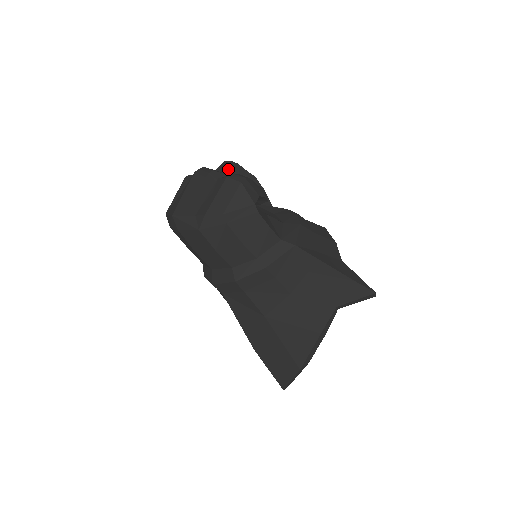
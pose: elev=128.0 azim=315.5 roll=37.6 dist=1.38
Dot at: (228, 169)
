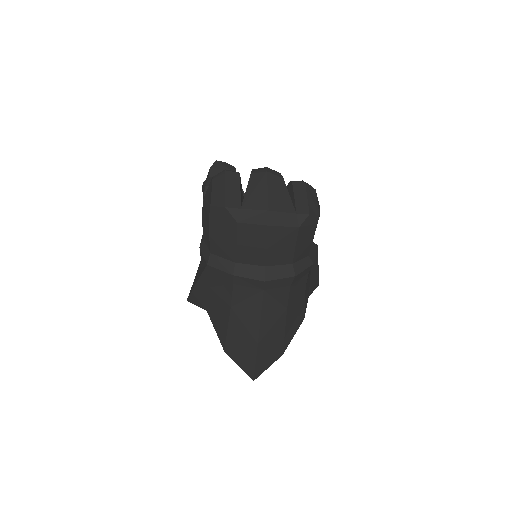
Dot at: occluded
